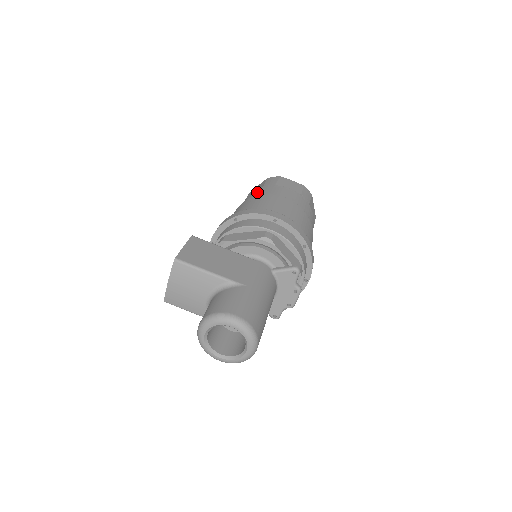
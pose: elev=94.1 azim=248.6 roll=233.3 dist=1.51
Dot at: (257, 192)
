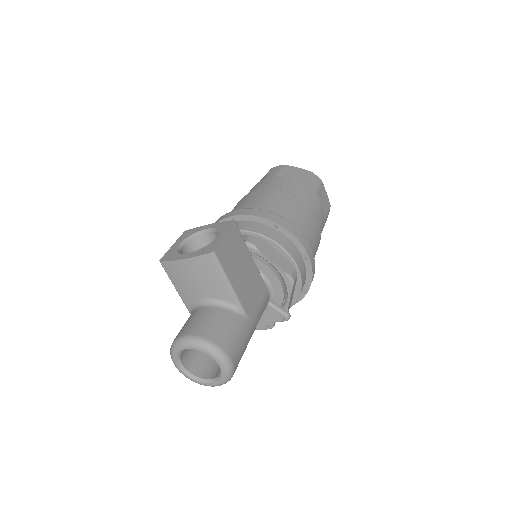
Dot at: (299, 188)
